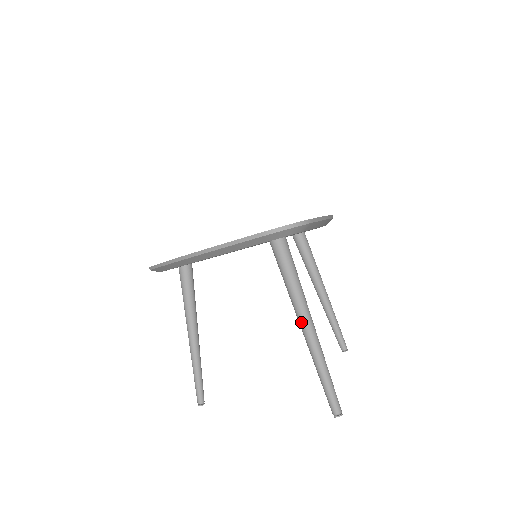
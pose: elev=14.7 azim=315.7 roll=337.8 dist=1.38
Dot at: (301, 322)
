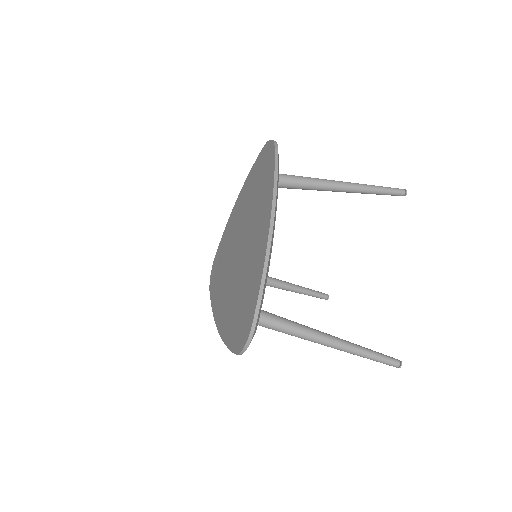
Dot at: (321, 344)
